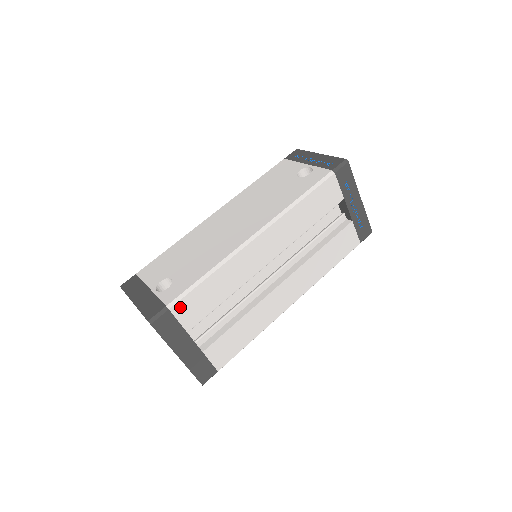
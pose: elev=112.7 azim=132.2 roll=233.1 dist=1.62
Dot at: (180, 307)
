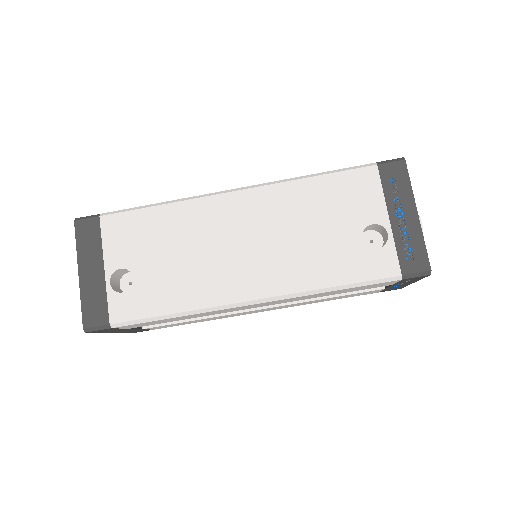
Dot at: (126, 326)
